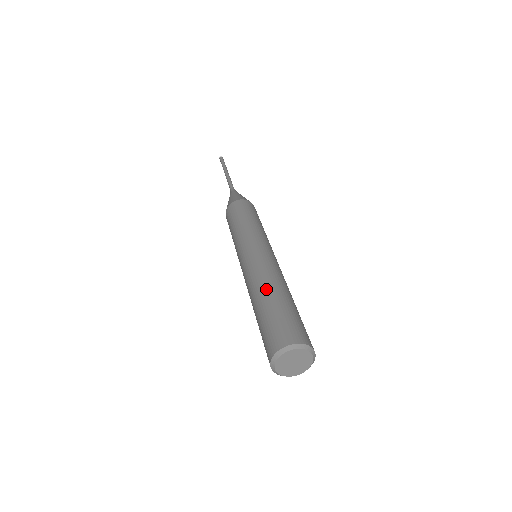
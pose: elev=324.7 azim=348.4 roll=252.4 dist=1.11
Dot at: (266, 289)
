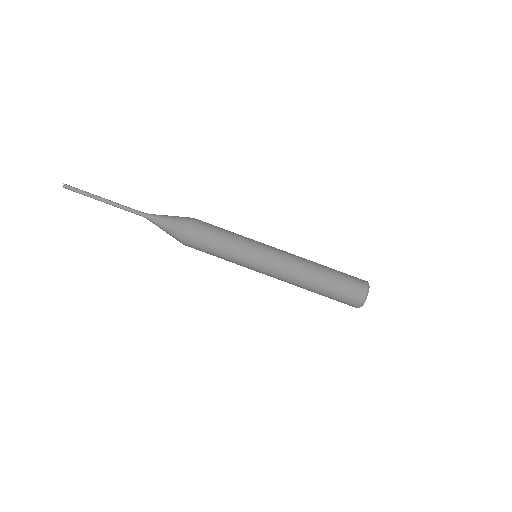
Dot at: (310, 286)
